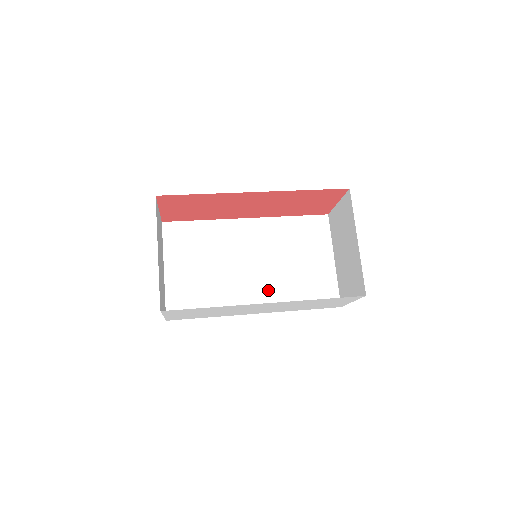
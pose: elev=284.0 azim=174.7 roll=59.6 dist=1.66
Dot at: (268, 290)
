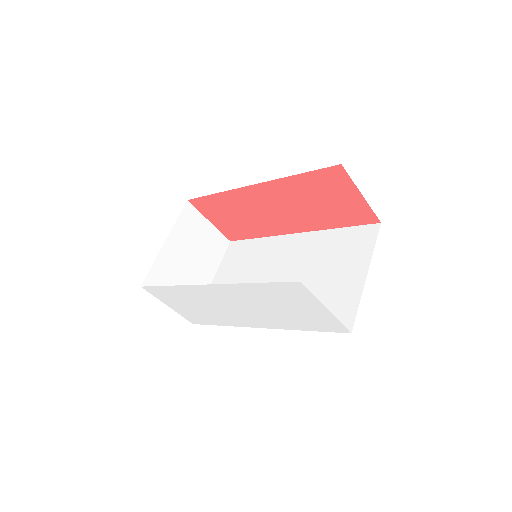
Dot at: occluded
